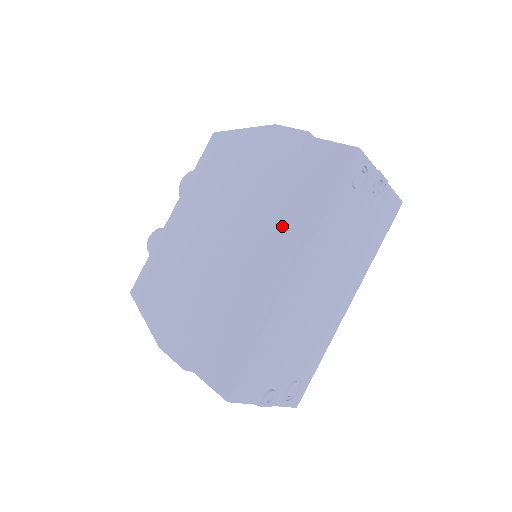
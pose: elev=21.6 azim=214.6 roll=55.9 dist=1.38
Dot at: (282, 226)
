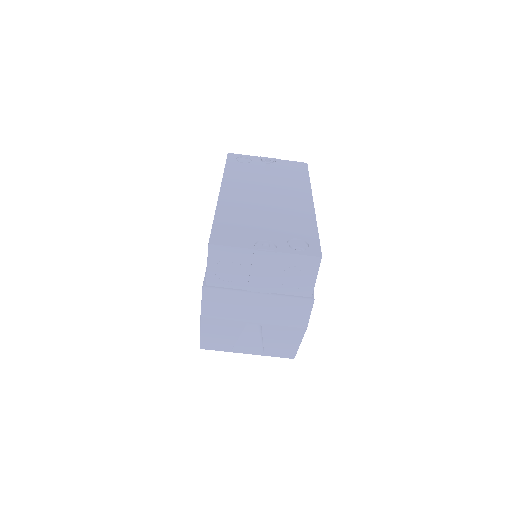
Dot at: occluded
